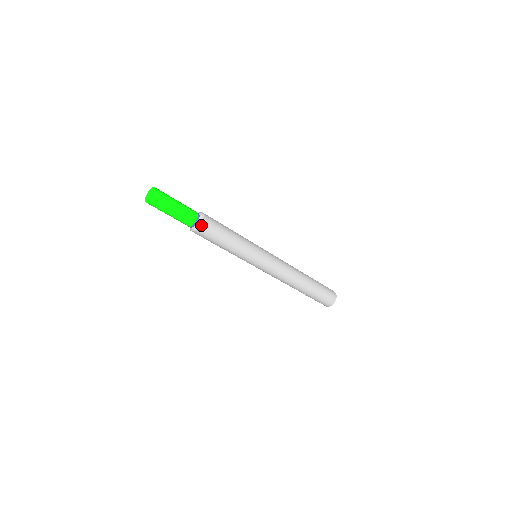
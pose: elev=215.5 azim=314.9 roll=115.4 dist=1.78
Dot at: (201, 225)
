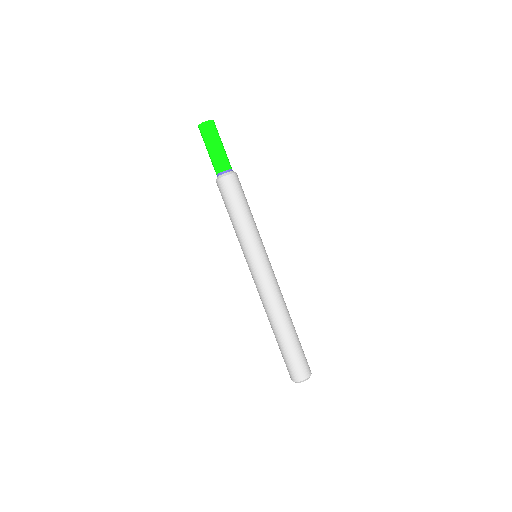
Dot at: (236, 174)
